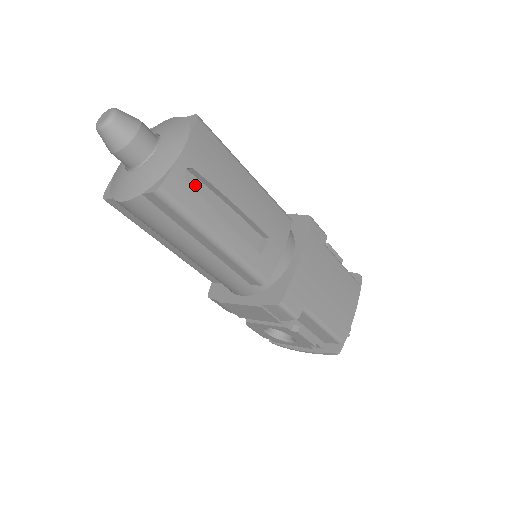
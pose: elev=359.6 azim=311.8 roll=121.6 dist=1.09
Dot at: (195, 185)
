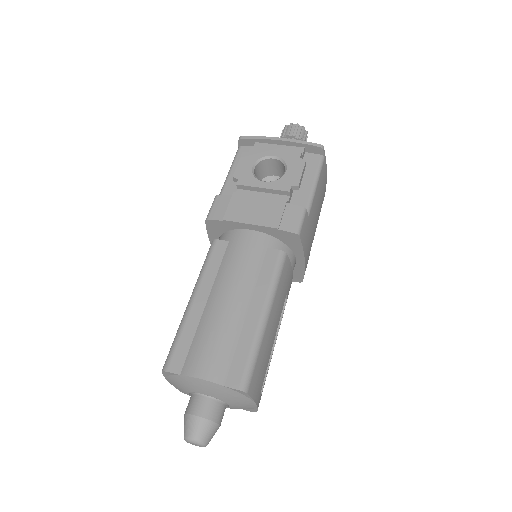
Dot at: occluded
